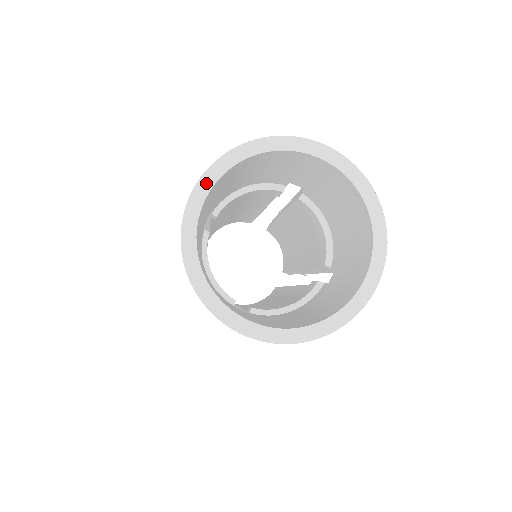
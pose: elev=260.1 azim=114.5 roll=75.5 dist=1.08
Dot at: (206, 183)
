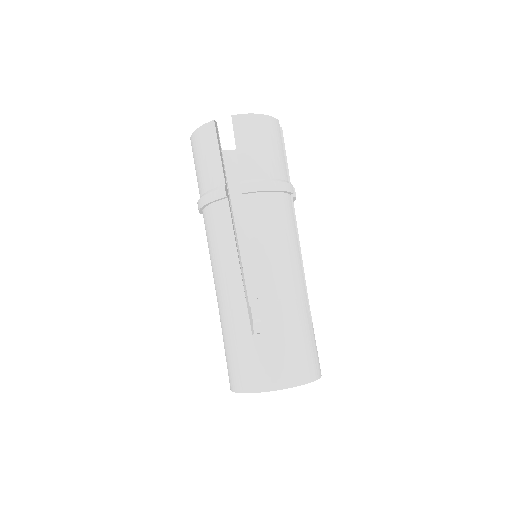
Dot at: occluded
